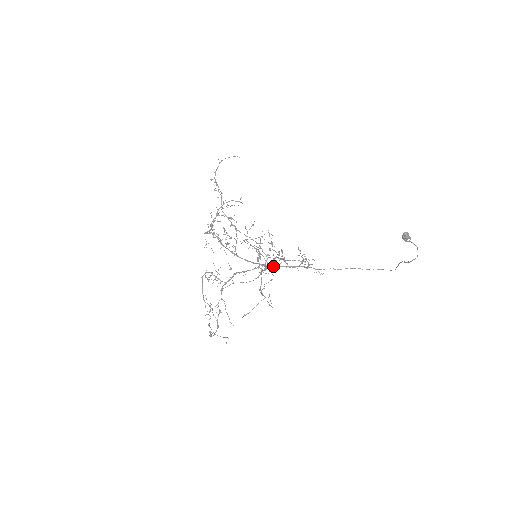
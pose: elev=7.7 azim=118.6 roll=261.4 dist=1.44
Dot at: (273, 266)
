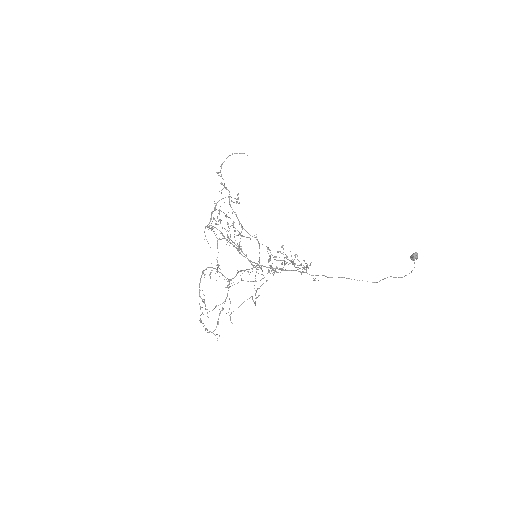
Dot at: occluded
